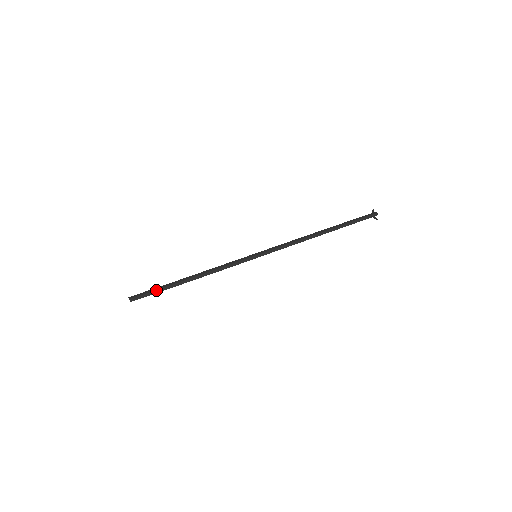
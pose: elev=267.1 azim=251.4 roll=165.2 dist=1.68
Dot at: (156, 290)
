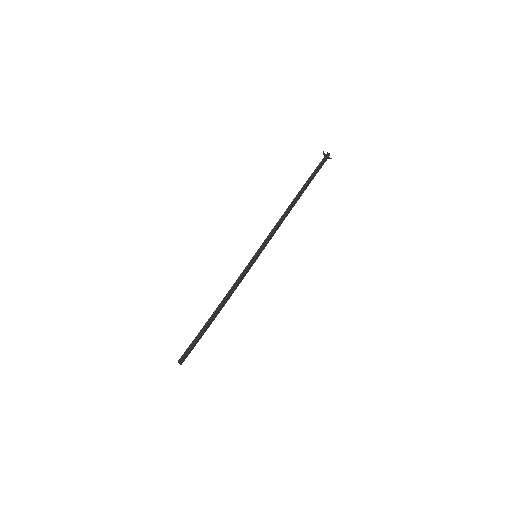
Dot at: (194, 340)
